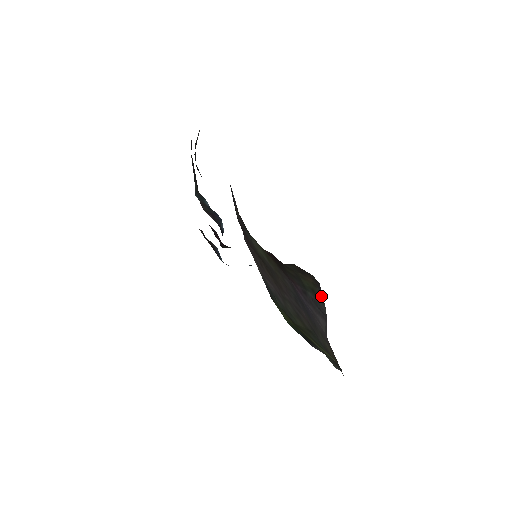
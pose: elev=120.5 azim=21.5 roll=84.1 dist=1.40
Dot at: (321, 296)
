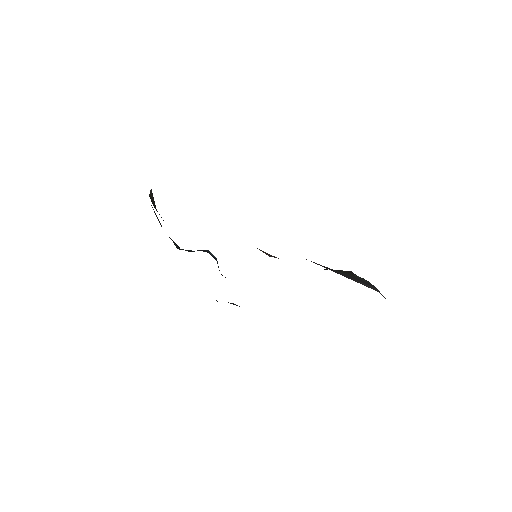
Dot at: occluded
